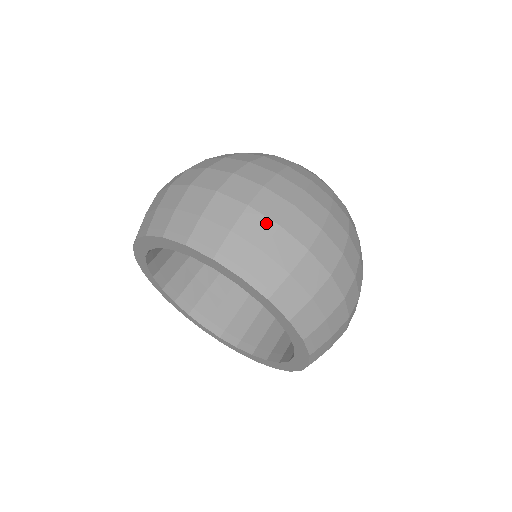
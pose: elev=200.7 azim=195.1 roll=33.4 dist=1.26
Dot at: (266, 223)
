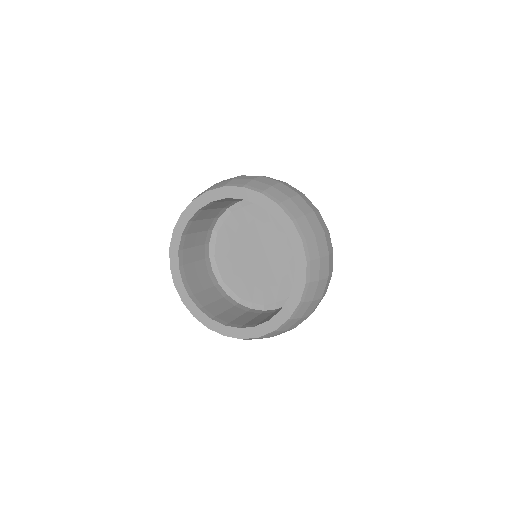
Dot at: (319, 226)
